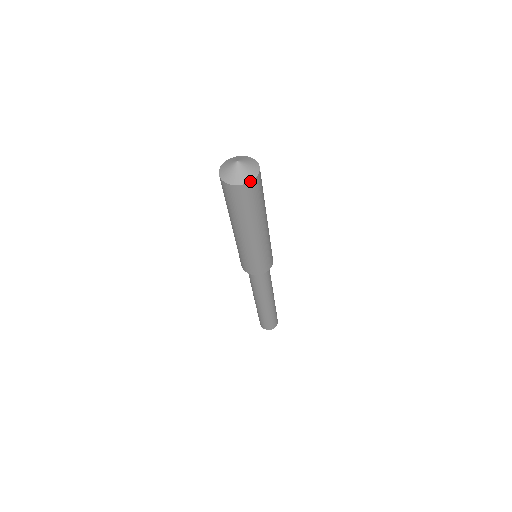
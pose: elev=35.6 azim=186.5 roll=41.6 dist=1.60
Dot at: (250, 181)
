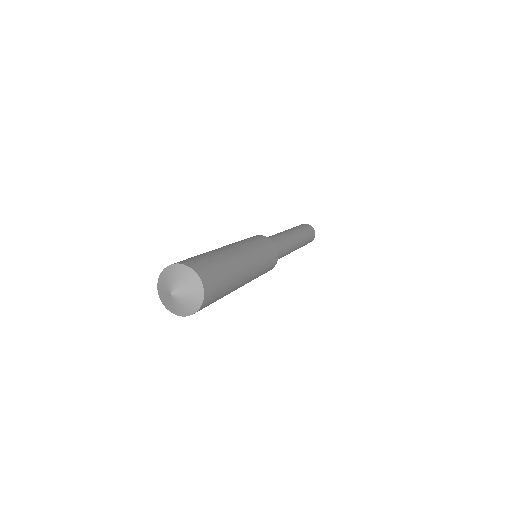
Dot at: (174, 313)
